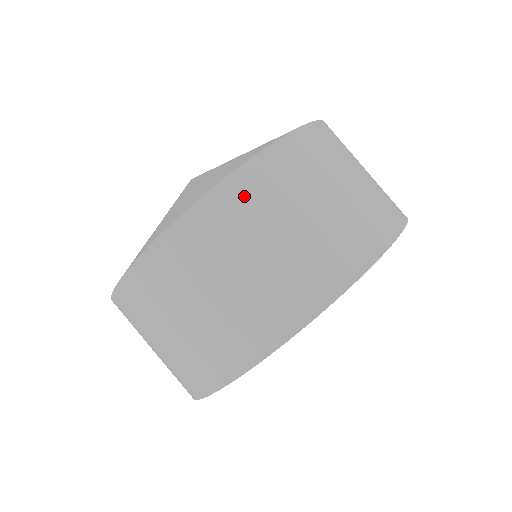
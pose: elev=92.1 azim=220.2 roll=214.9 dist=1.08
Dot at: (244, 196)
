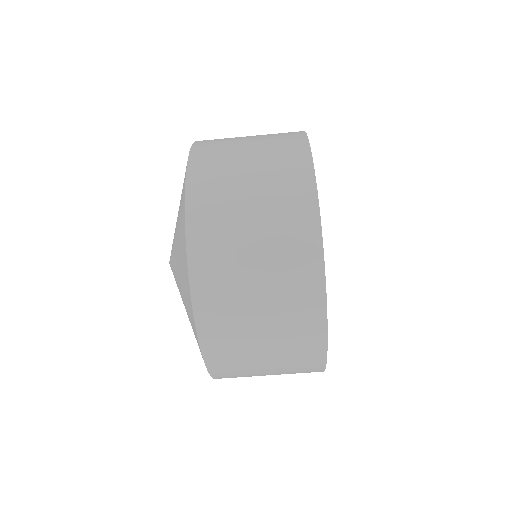
Dot at: (215, 319)
